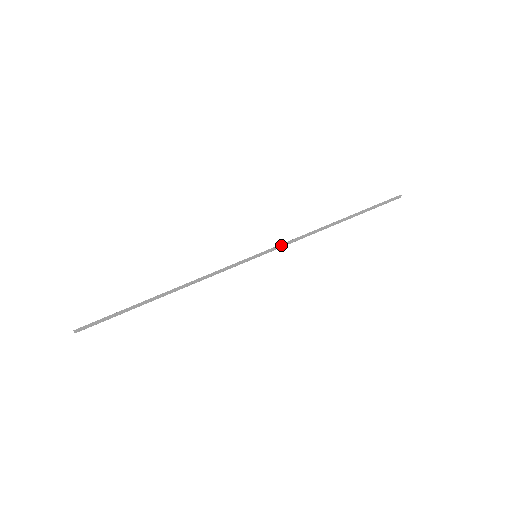
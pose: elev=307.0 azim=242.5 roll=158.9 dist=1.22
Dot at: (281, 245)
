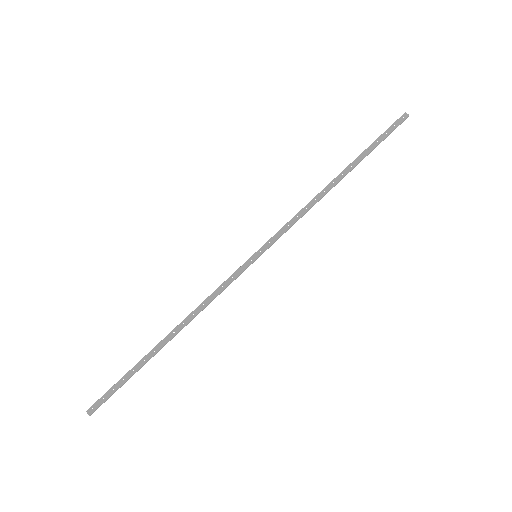
Dot at: occluded
